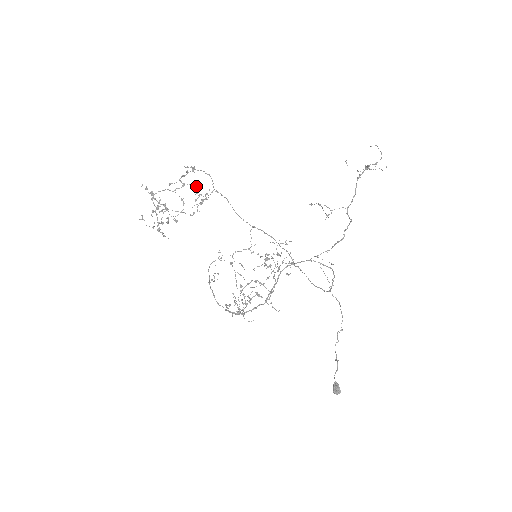
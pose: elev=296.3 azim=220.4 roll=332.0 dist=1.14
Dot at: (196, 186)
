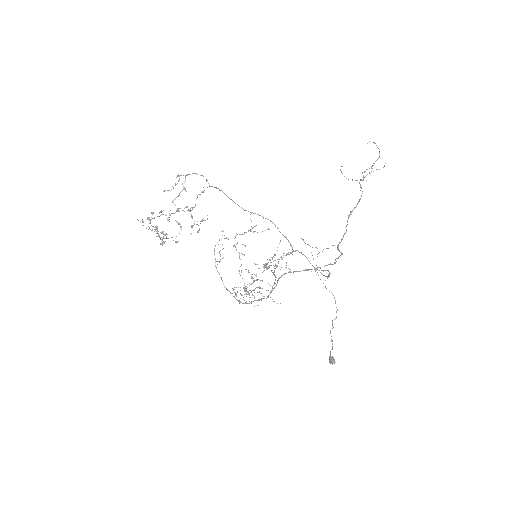
Dot at: (190, 211)
